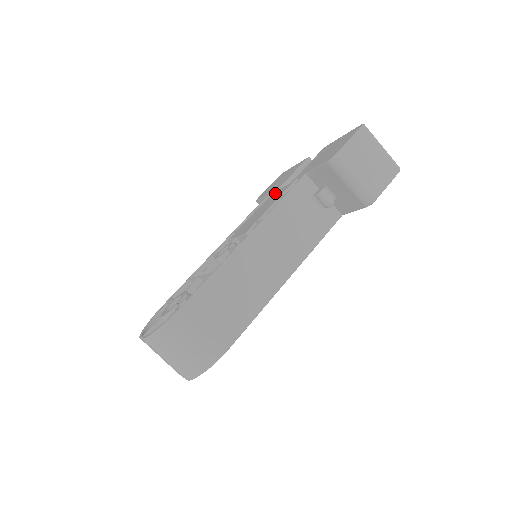
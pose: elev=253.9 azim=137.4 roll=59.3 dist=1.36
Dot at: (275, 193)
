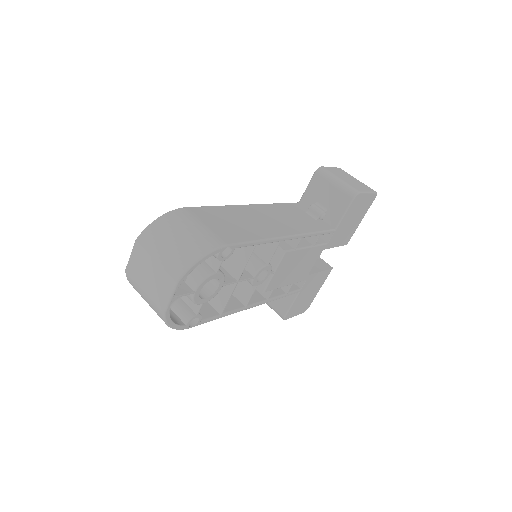
Dot at: occluded
